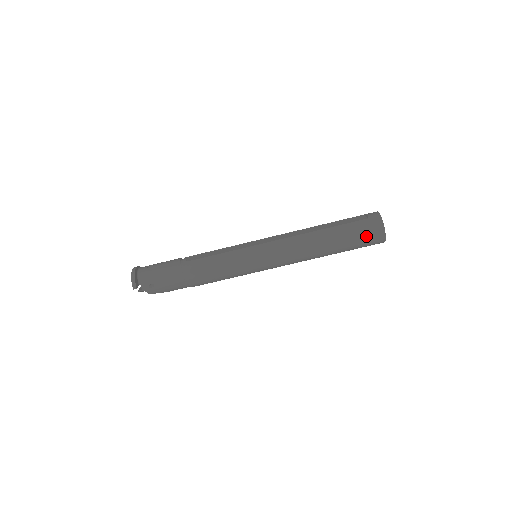
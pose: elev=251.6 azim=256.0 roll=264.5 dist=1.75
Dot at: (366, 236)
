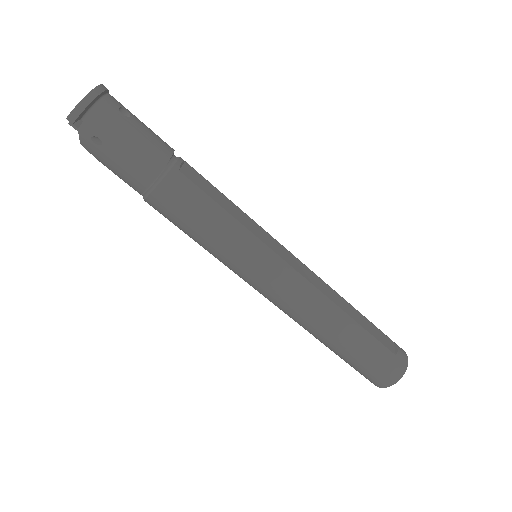
Dot at: (375, 370)
